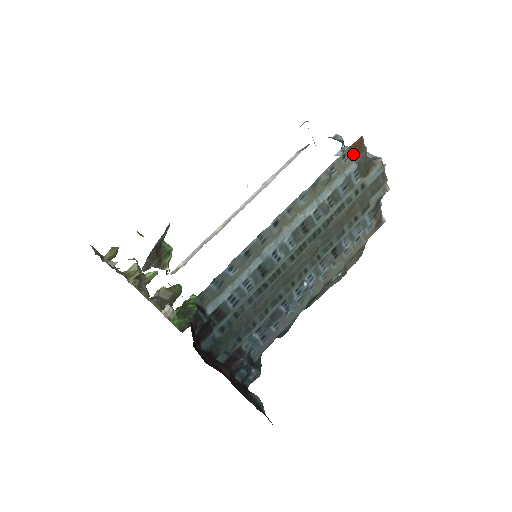
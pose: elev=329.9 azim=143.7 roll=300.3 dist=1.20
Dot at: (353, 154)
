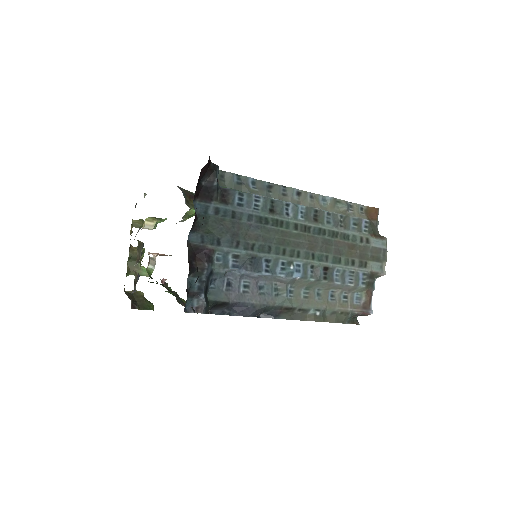
Dot at: (368, 216)
